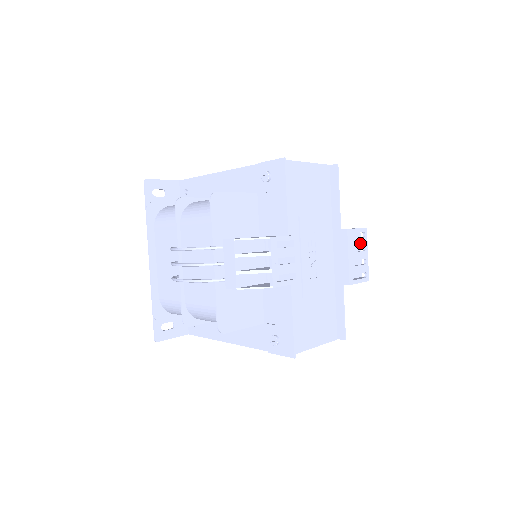
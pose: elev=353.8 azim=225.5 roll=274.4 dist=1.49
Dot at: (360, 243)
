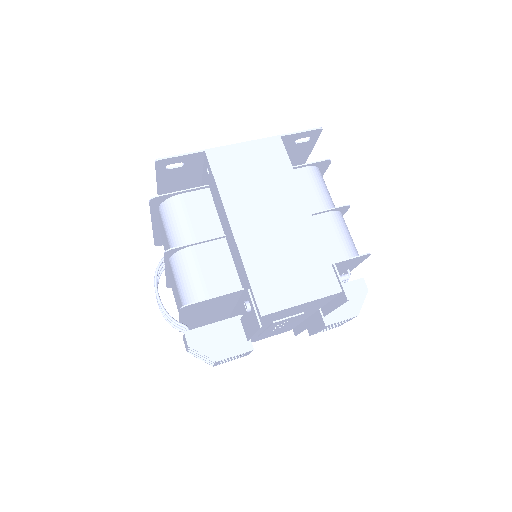
Dot at: (341, 322)
